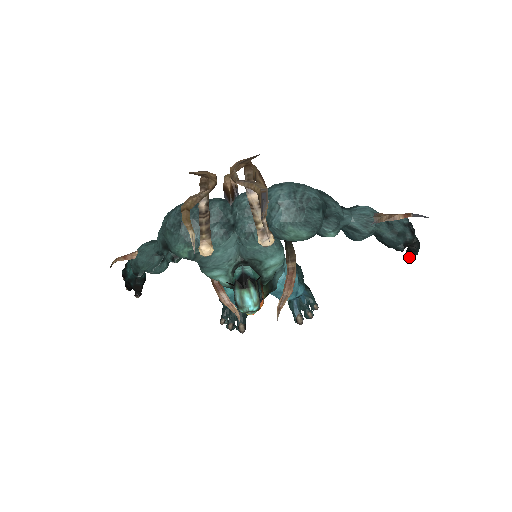
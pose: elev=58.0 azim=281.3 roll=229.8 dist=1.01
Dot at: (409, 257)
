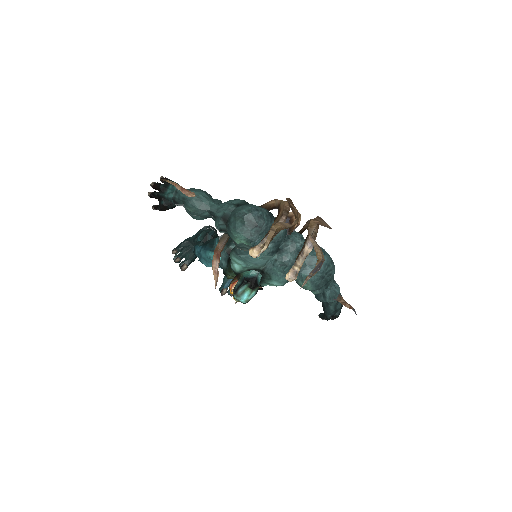
Dot at: (322, 317)
